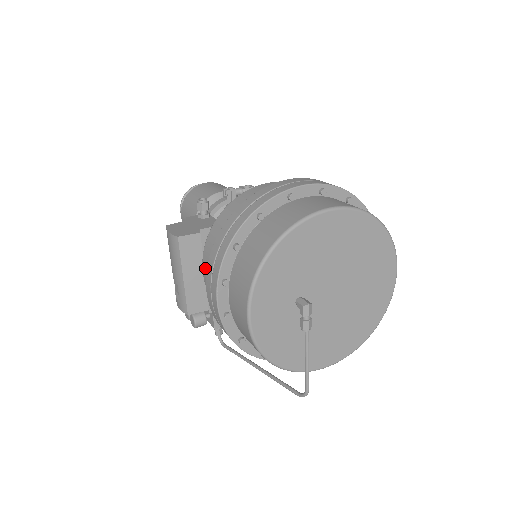
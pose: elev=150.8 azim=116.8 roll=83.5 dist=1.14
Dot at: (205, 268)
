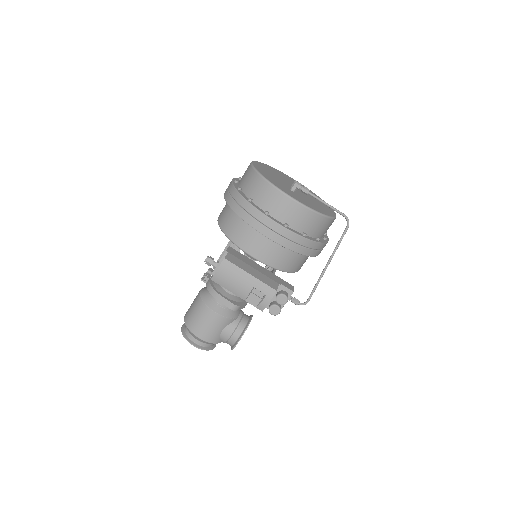
Dot at: (252, 249)
